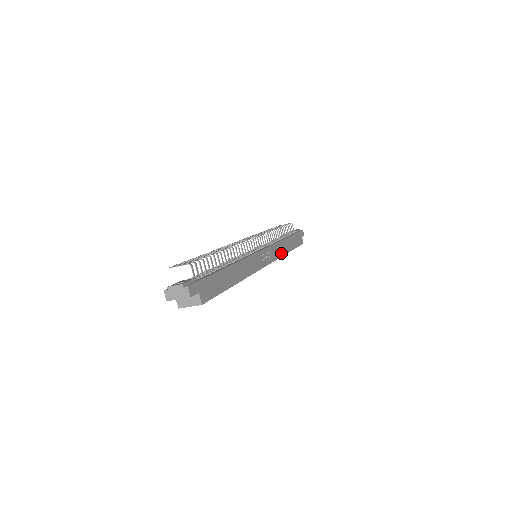
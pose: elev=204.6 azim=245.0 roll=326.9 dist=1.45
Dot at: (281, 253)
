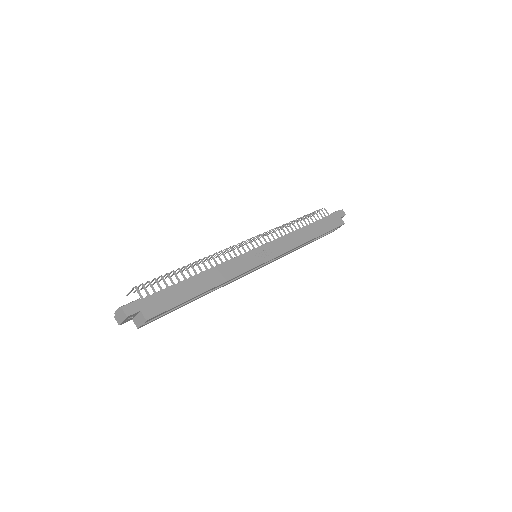
Dot at: (296, 244)
